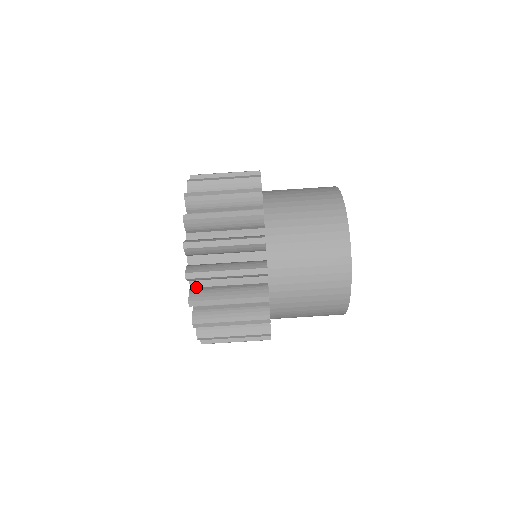
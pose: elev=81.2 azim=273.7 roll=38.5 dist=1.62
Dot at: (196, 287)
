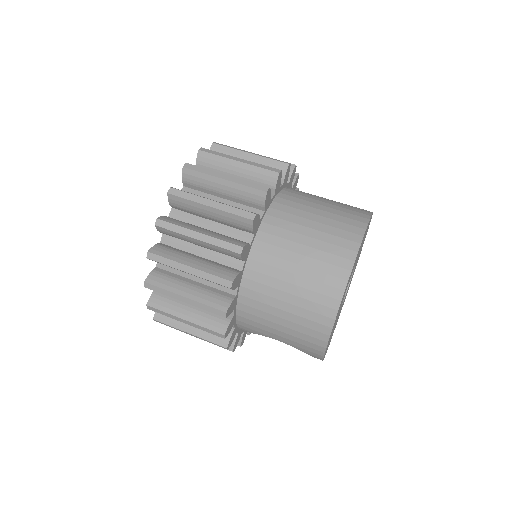
Dot at: occluded
